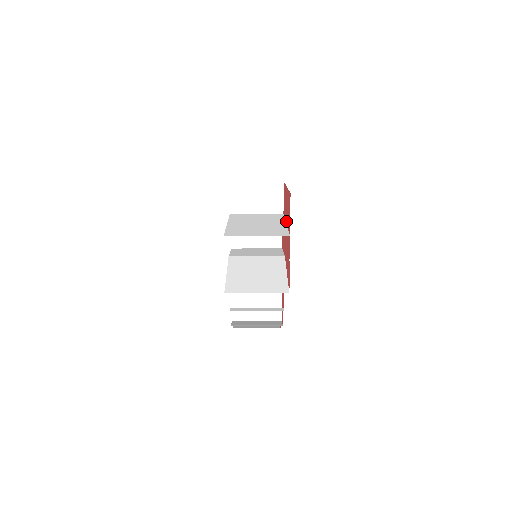
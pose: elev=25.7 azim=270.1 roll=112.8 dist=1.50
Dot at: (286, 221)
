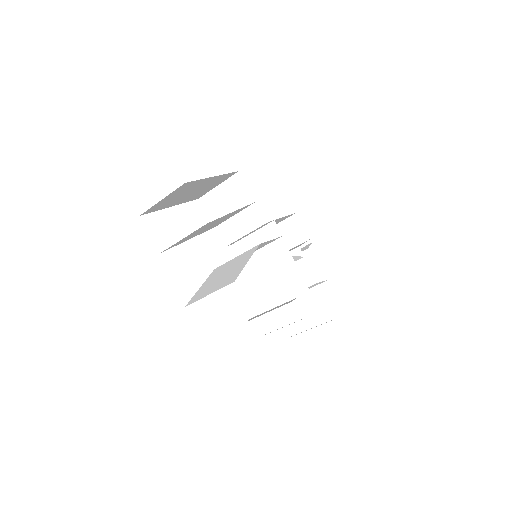
Dot at: occluded
